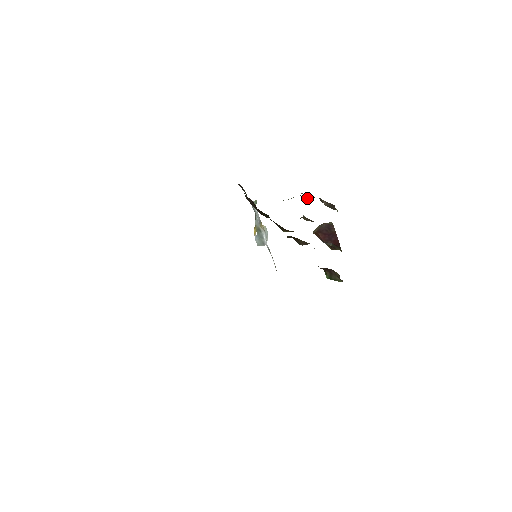
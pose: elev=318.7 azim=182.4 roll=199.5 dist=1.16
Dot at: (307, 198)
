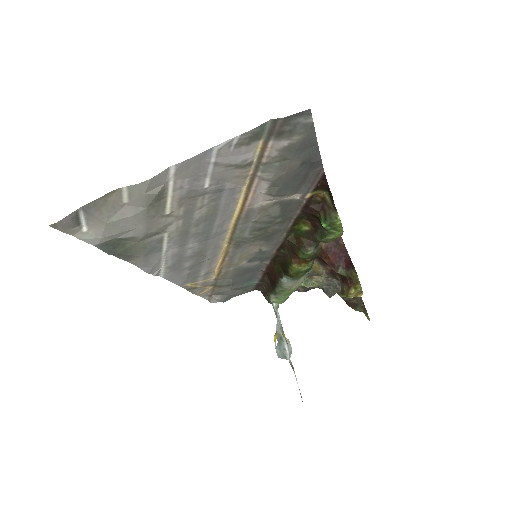
Dot at: (329, 290)
